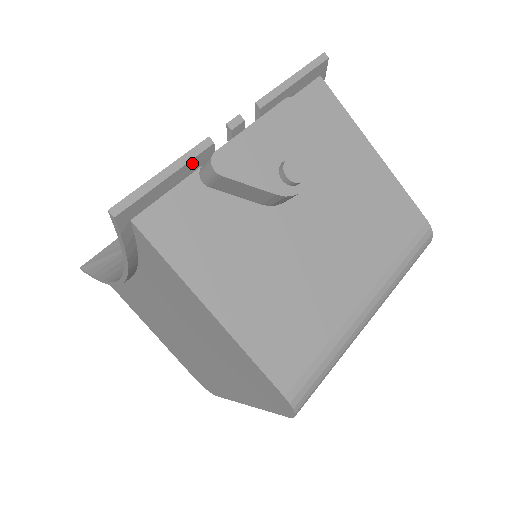
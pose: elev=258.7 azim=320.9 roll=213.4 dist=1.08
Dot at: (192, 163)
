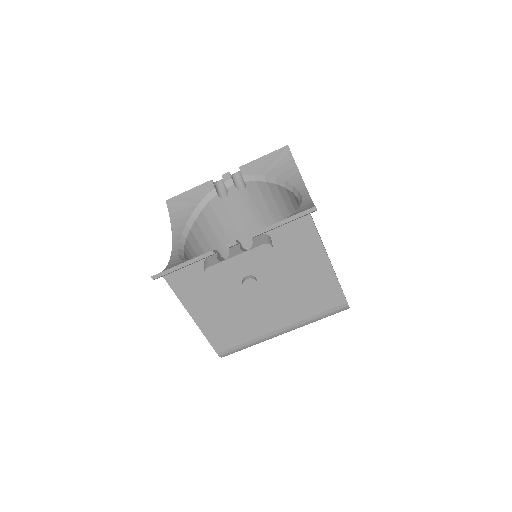
Dot at: occluded
